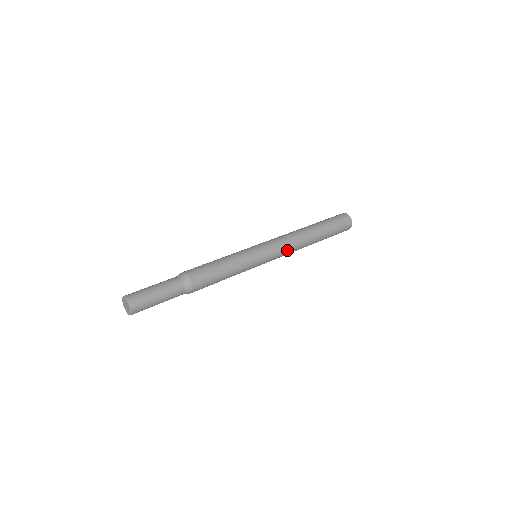
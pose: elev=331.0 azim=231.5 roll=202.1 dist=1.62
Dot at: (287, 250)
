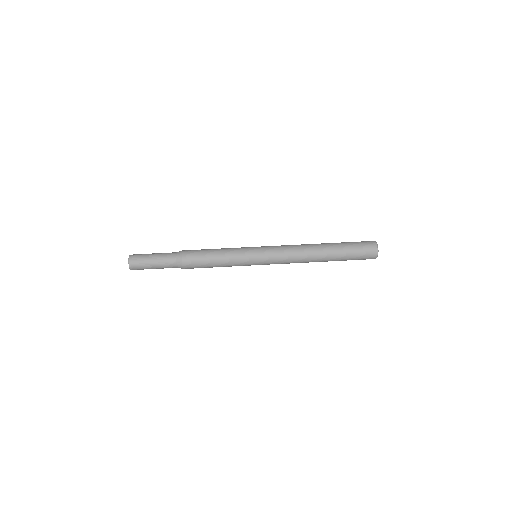
Dot at: (286, 263)
